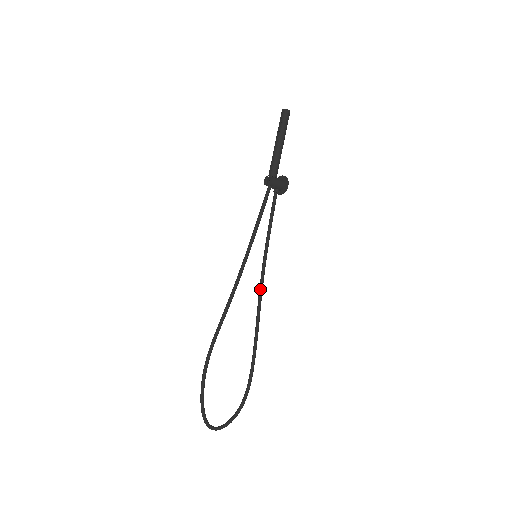
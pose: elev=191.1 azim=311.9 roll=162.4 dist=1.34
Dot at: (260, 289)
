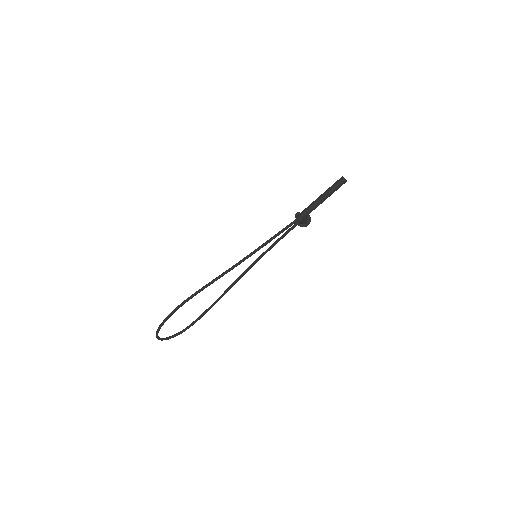
Dot at: (243, 274)
